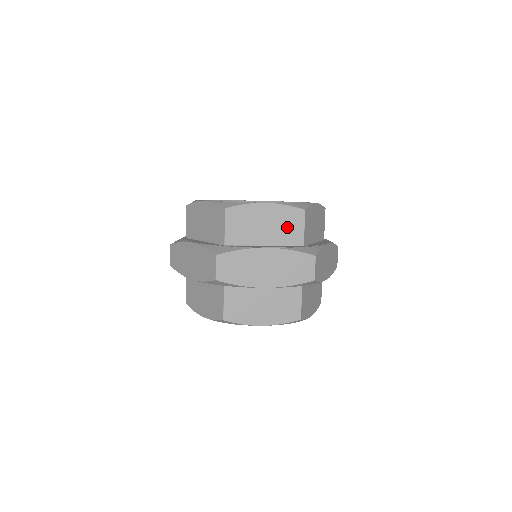
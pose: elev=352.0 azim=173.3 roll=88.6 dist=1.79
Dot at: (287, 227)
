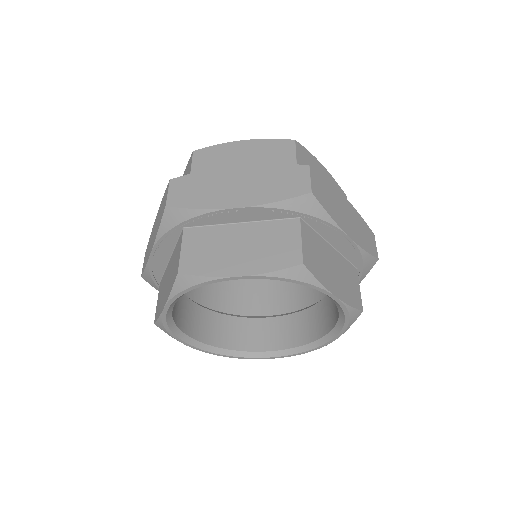
Dot at: (272, 158)
